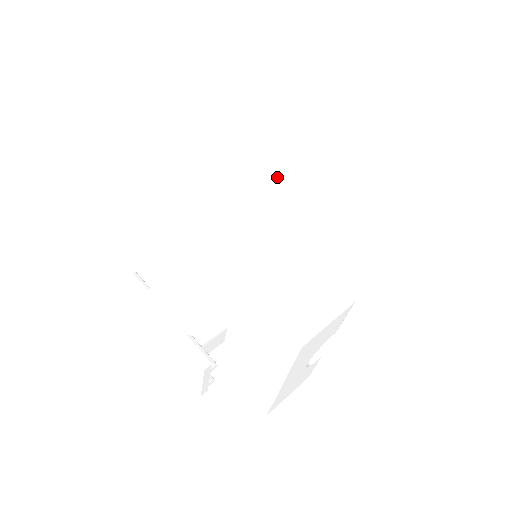
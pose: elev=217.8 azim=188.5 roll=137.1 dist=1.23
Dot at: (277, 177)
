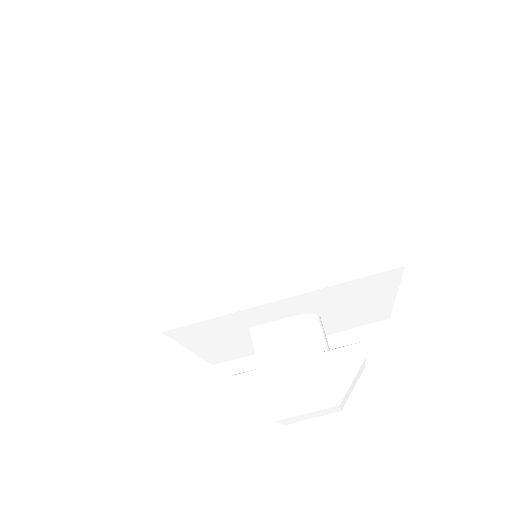
Dot at: (208, 197)
